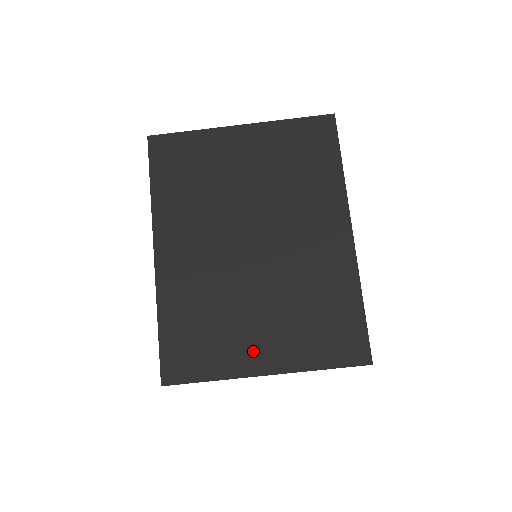
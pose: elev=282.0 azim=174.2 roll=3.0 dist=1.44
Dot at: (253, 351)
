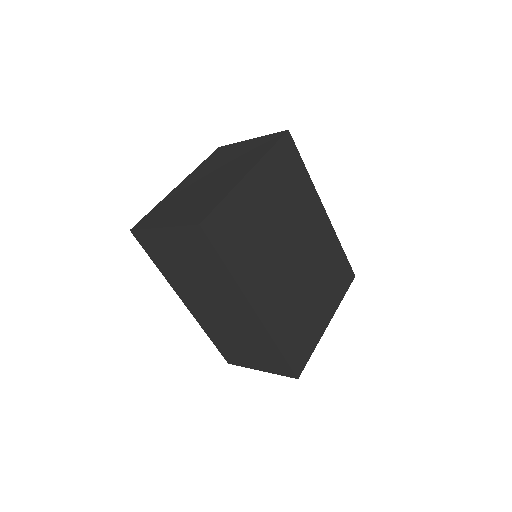
Dot at: (320, 317)
